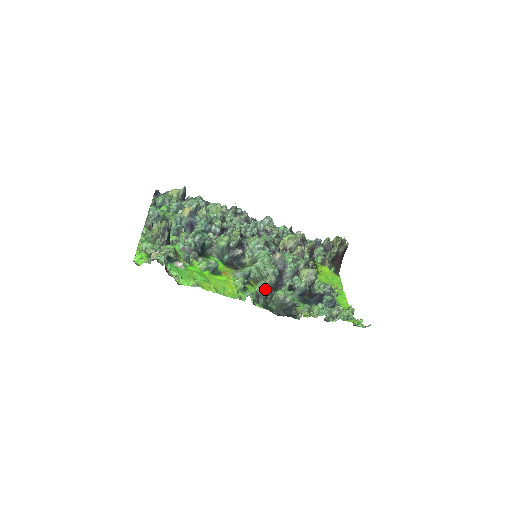
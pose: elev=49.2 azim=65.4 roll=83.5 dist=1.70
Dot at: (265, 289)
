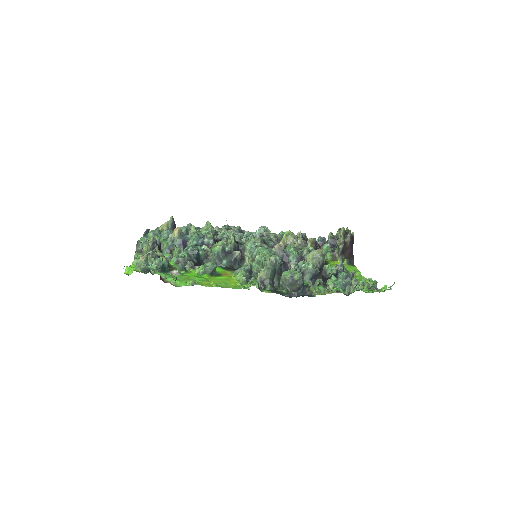
Dot at: (268, 272)
